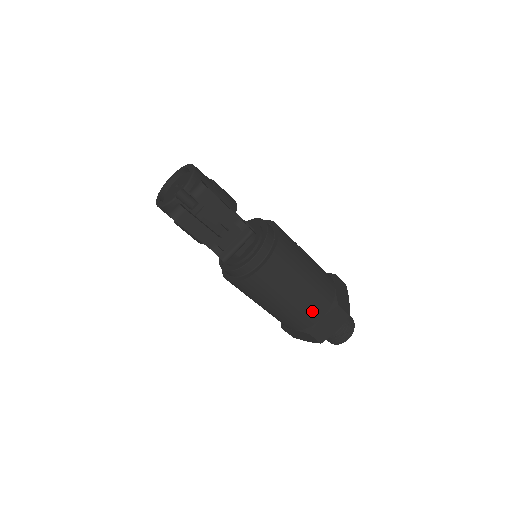
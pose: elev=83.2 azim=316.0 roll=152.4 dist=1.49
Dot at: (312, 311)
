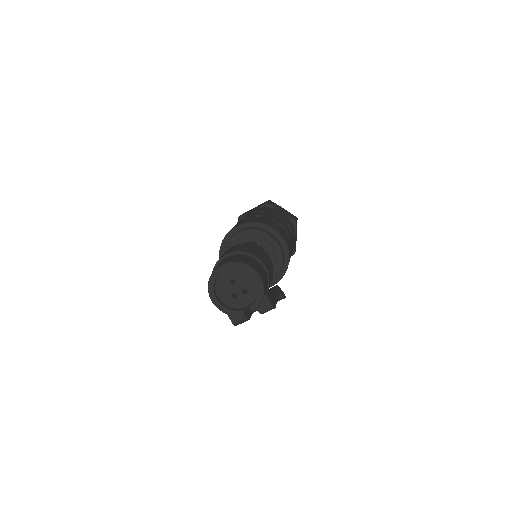
Dot at: occluded
